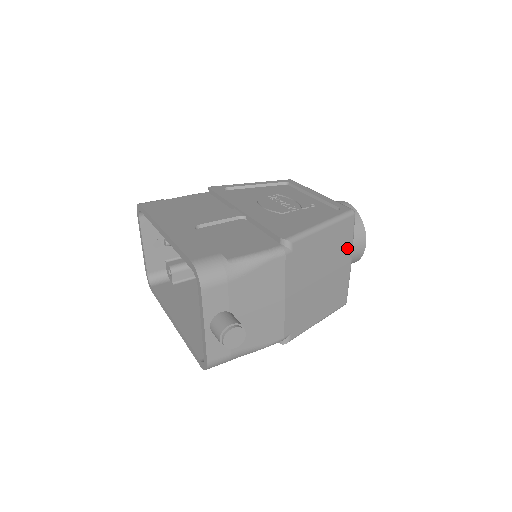
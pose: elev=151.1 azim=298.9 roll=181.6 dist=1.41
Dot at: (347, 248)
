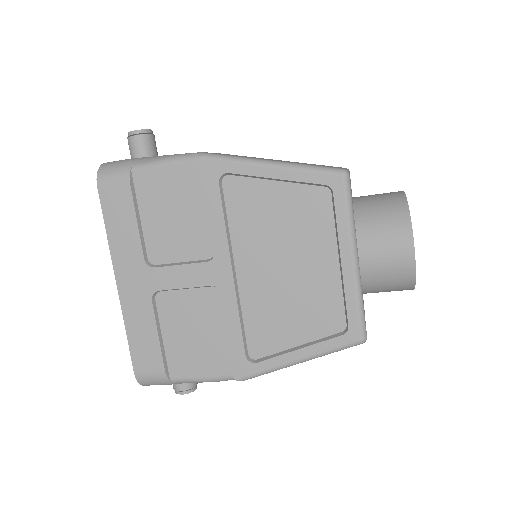
Dot at: occluded
